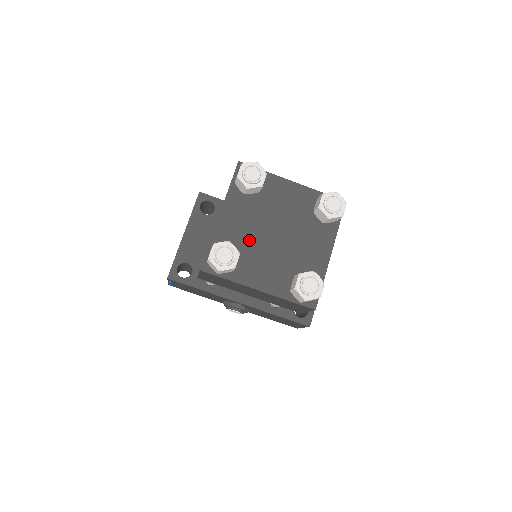
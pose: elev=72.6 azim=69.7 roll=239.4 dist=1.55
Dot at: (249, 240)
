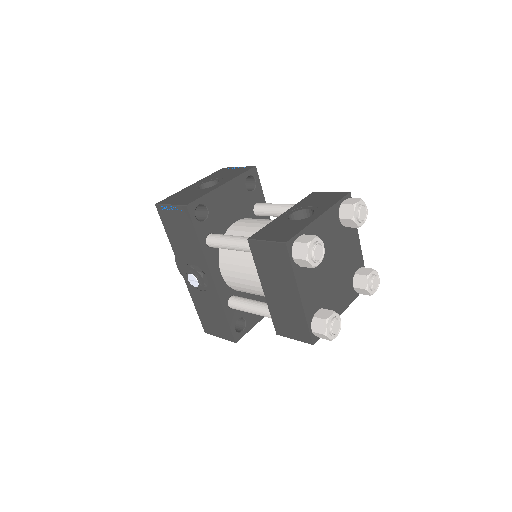
Dot at: occluded
